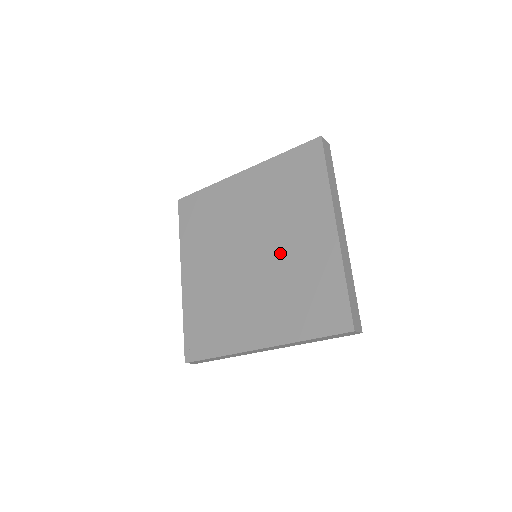
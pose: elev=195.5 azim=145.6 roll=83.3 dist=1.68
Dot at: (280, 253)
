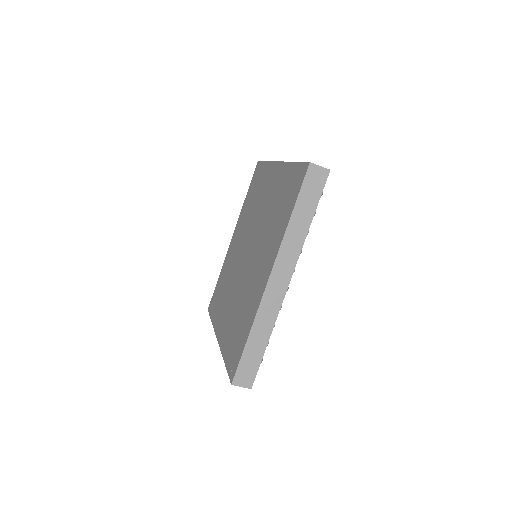
Dot at: (260, 222)
